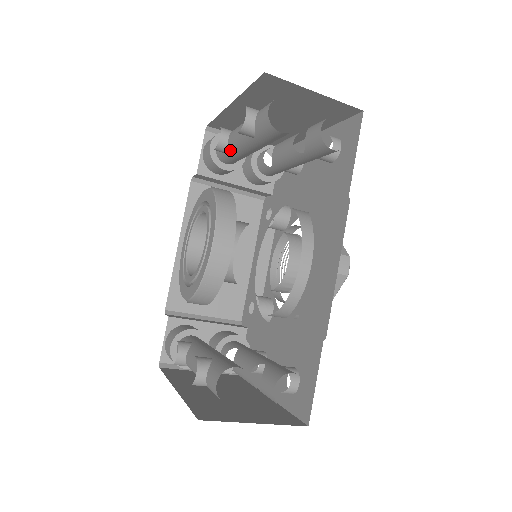
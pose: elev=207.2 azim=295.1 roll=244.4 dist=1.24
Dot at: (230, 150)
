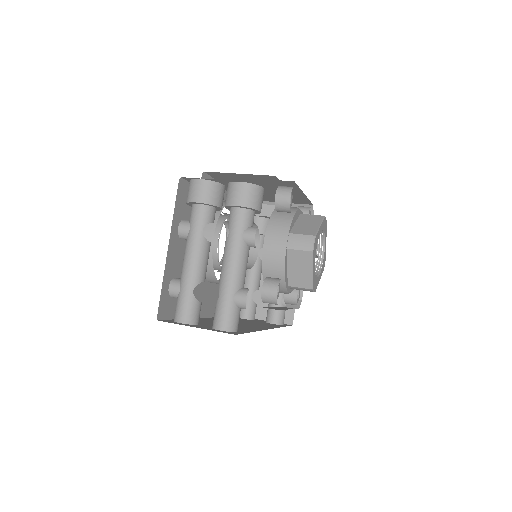
Dot at: occluded
